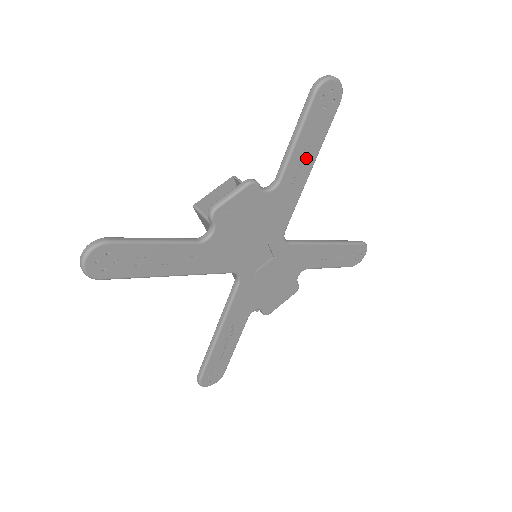
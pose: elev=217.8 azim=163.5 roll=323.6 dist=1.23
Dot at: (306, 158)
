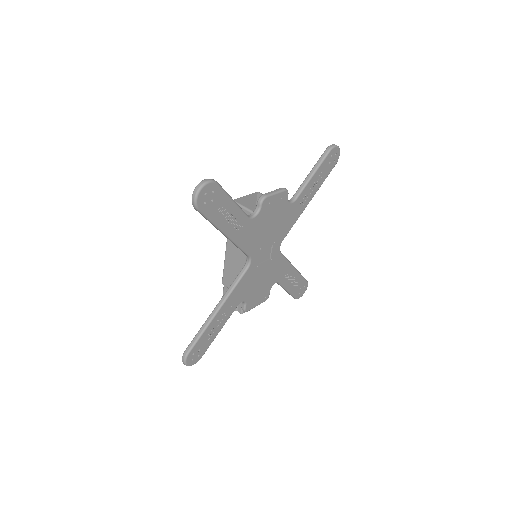
Dot at: (311, 191)
